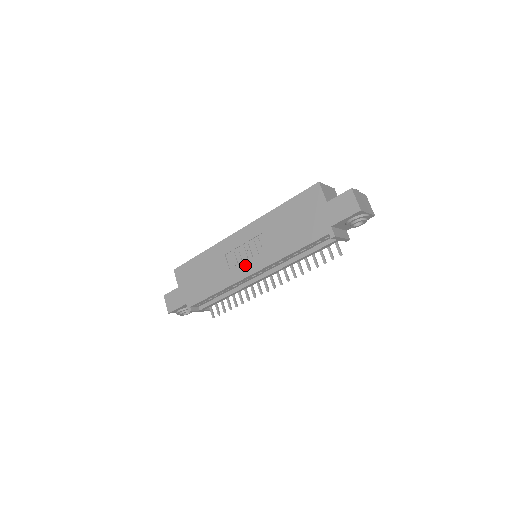
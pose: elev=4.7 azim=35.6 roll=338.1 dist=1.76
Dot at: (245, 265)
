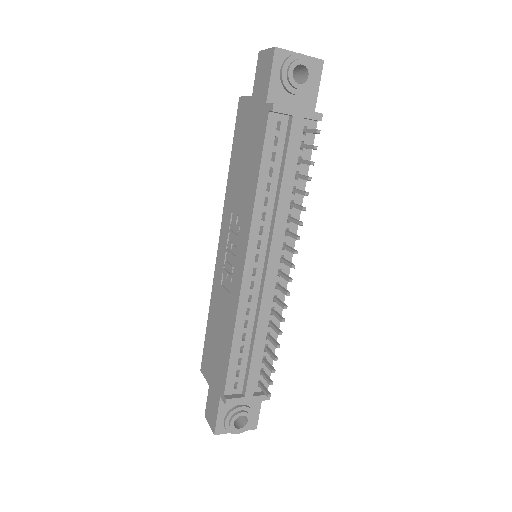
Dot at: (236, 266)
